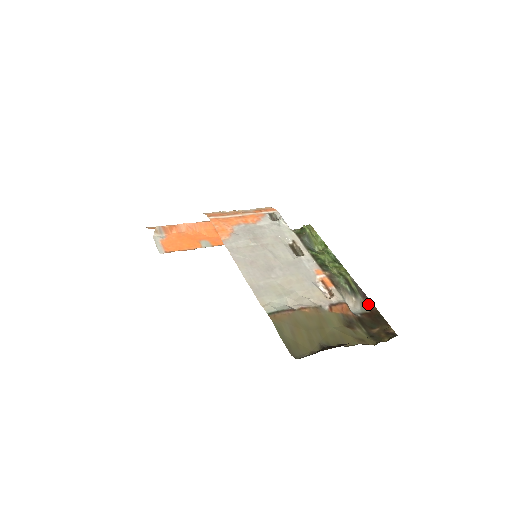
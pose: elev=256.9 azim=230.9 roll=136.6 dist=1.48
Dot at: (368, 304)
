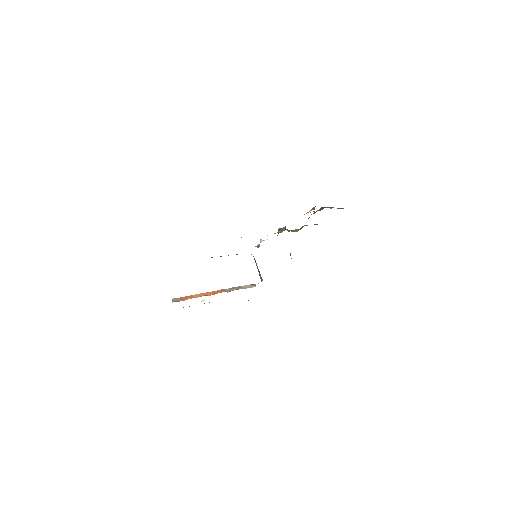
Dot at: occluded
